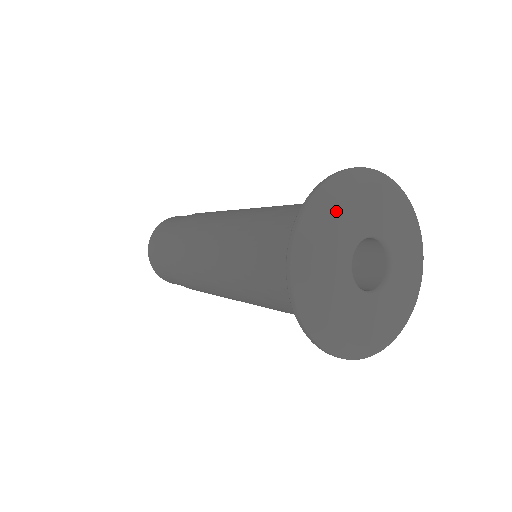
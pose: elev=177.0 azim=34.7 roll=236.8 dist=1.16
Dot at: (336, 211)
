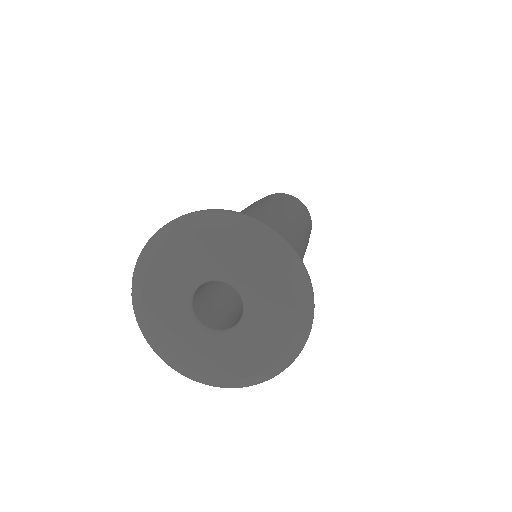
Dot at: (151, 282)
